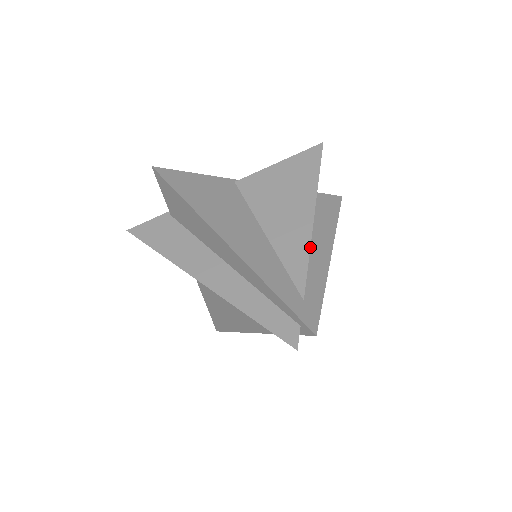
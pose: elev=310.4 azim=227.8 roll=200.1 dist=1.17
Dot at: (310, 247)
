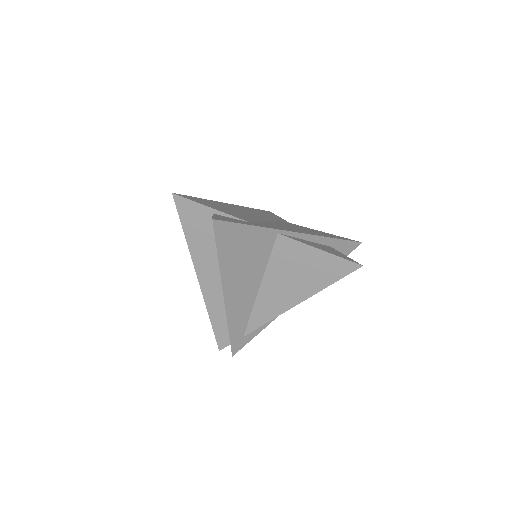
Dot at: occluded
